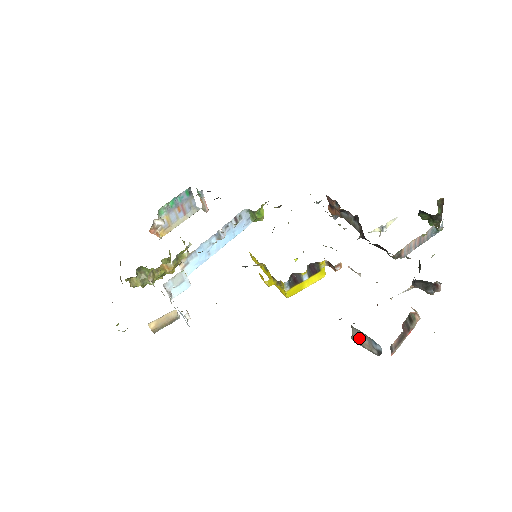
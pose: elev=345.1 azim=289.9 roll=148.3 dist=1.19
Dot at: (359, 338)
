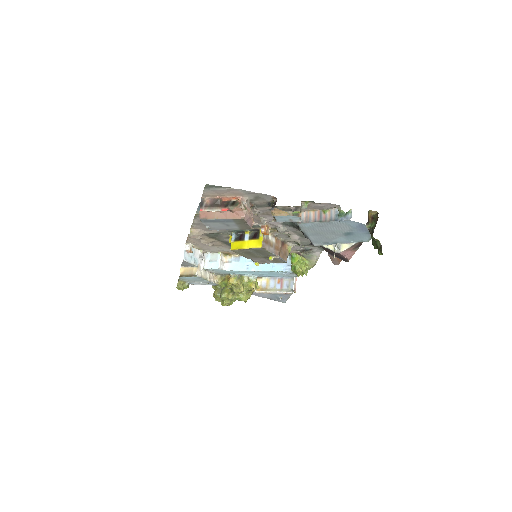
Dot at: occluded
